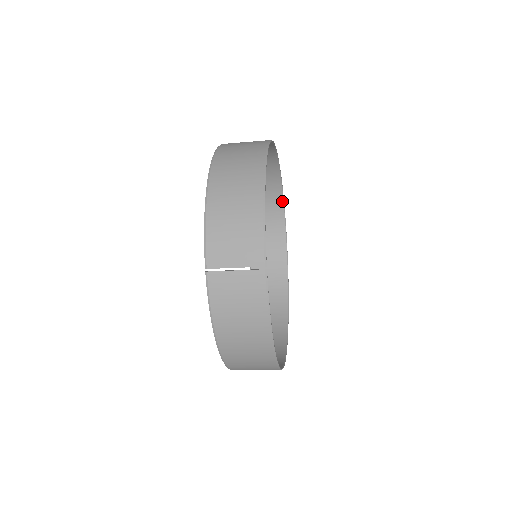
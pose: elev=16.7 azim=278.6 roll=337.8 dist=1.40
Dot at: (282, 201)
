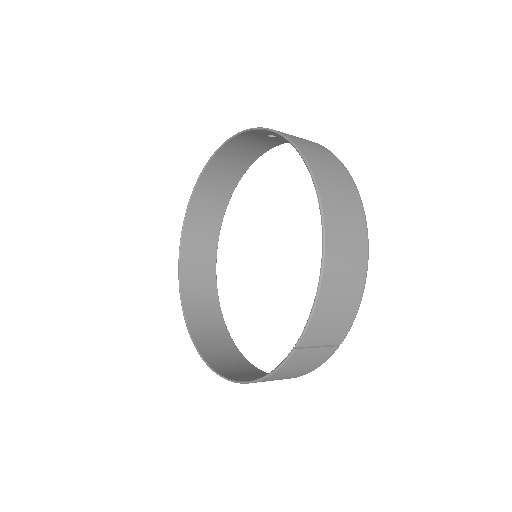
Dot at: (256, 158)
